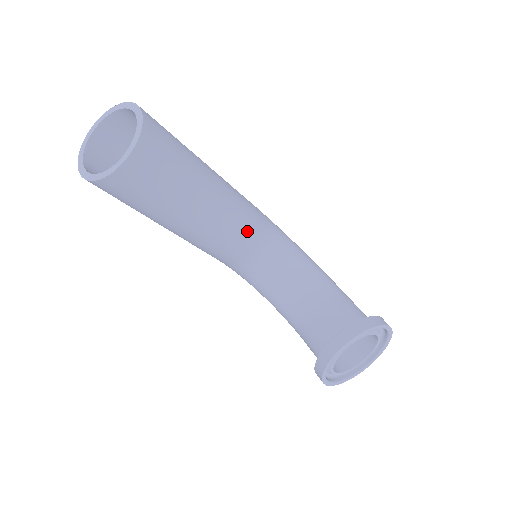
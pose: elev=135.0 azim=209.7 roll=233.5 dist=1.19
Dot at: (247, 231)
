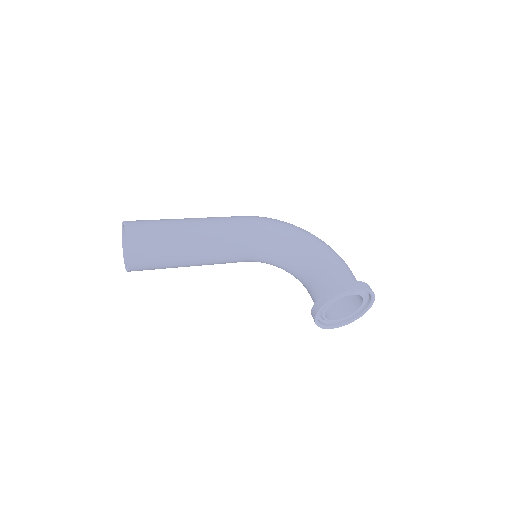
Dot at: (237, 248)
